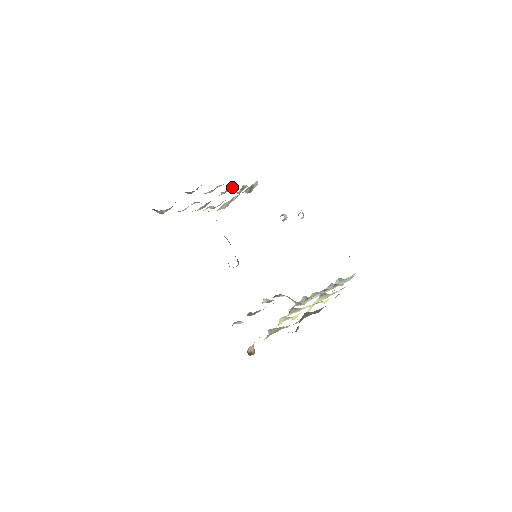
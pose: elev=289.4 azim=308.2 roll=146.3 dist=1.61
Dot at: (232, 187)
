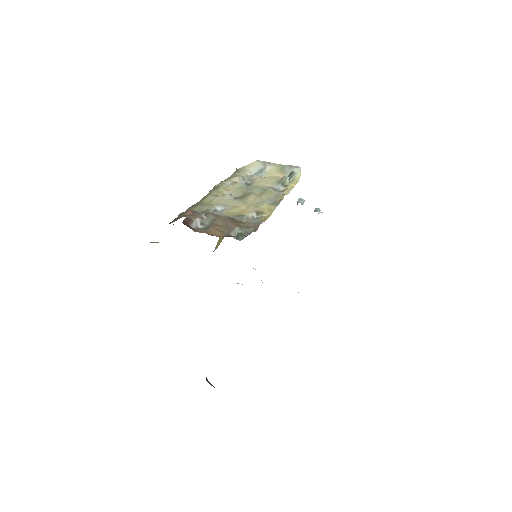
Dot at: (276, 199)
